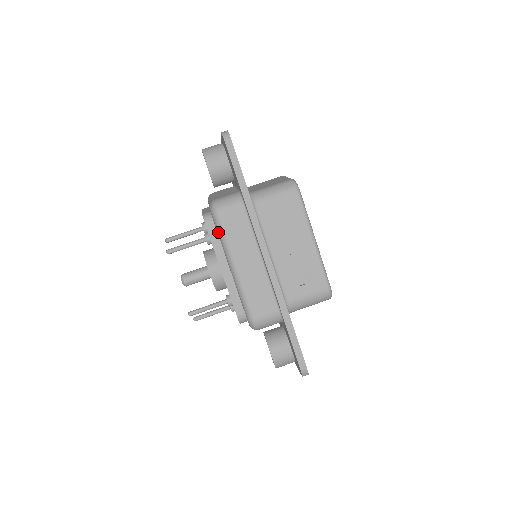
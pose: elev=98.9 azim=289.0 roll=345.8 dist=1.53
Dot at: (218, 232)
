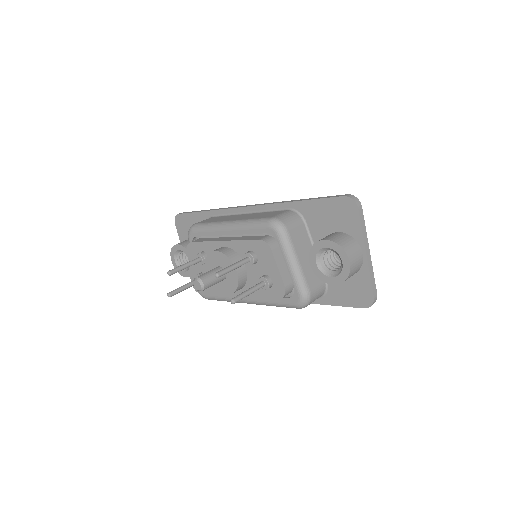
Dot at: (202, 229)
